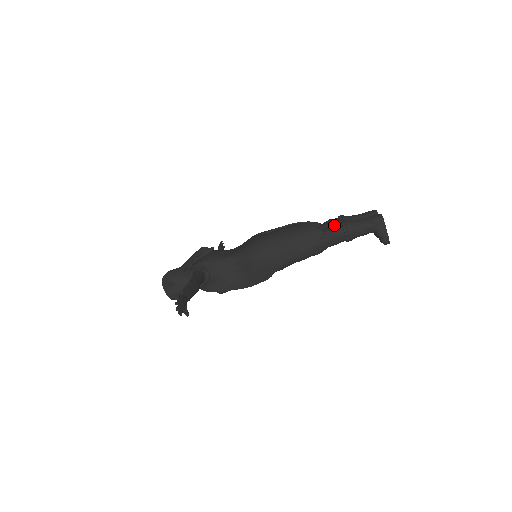
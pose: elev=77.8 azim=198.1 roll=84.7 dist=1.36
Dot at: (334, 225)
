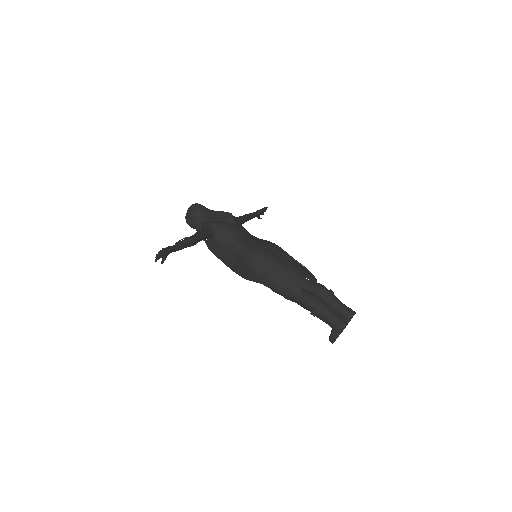
Dot at: (313, 297)
